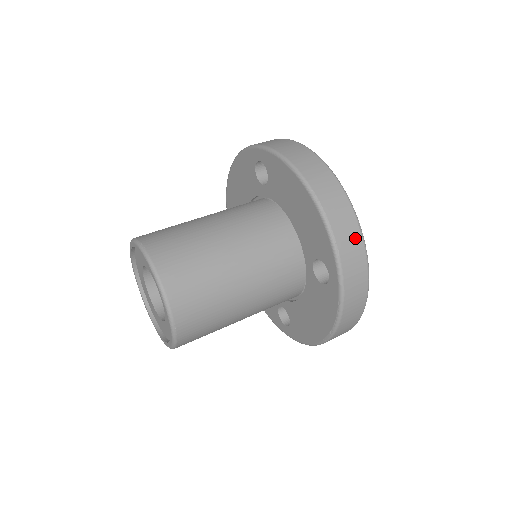
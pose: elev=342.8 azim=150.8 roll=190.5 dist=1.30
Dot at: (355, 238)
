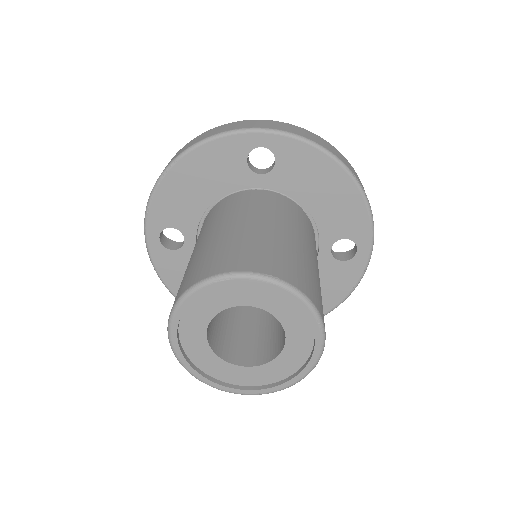
Dot at: occluded
